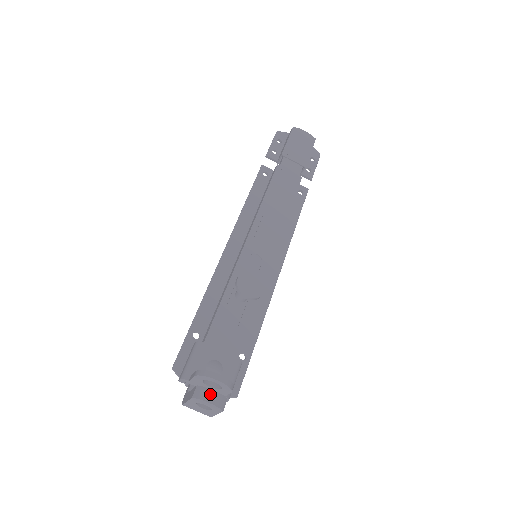
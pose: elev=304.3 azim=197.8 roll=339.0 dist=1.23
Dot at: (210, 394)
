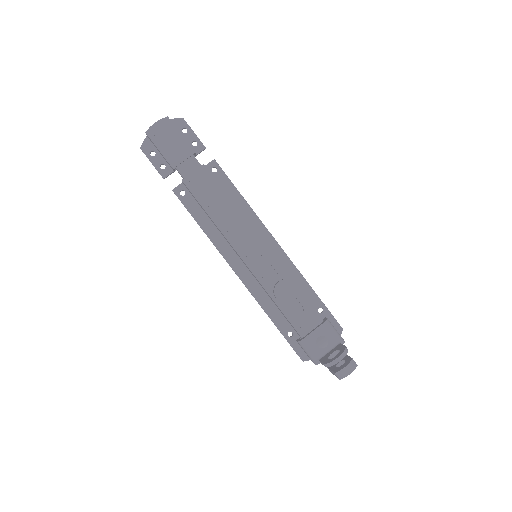
Dot at: (345, 371)
